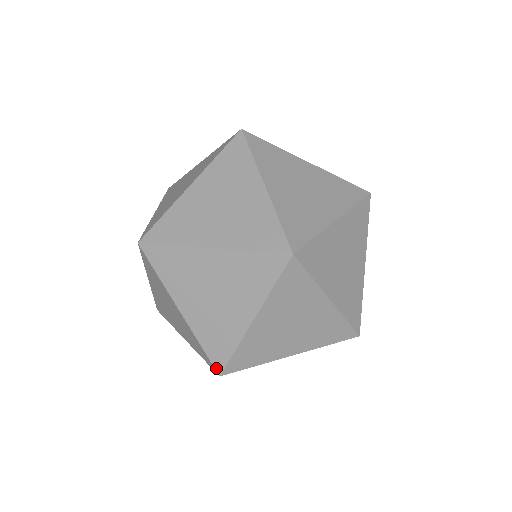
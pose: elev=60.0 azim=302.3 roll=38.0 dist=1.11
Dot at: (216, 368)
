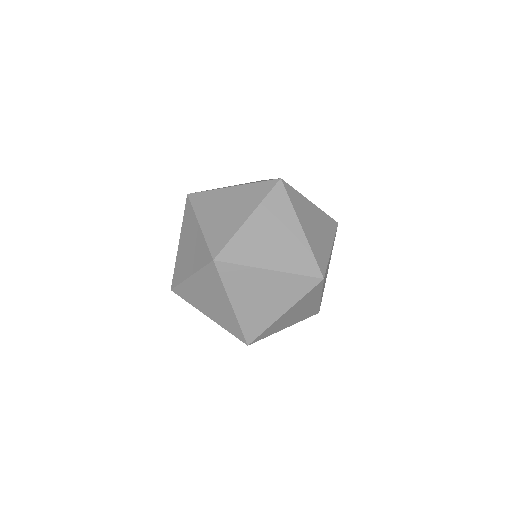
Dot at: (212, 255)
